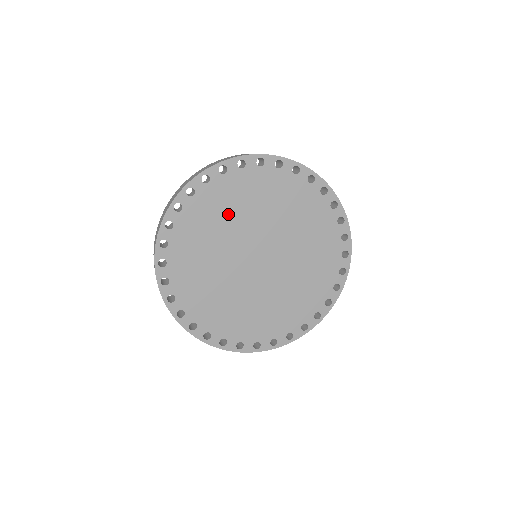
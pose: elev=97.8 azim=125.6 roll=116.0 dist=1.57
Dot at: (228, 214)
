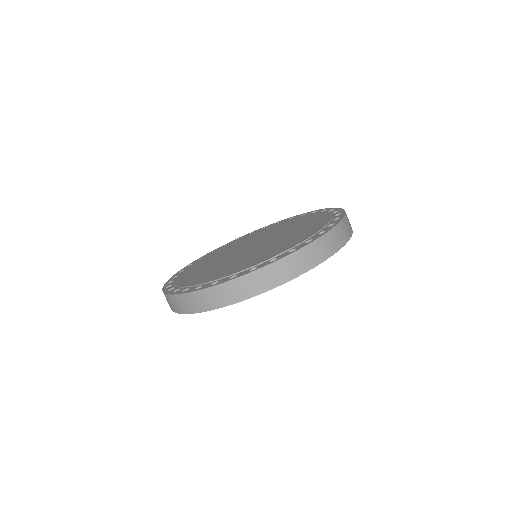
Dot at: occluded
